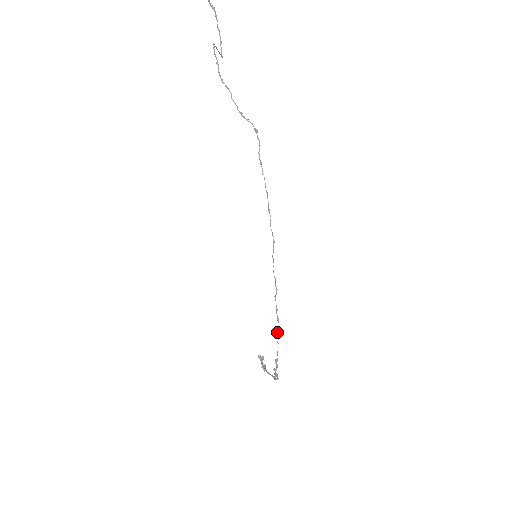
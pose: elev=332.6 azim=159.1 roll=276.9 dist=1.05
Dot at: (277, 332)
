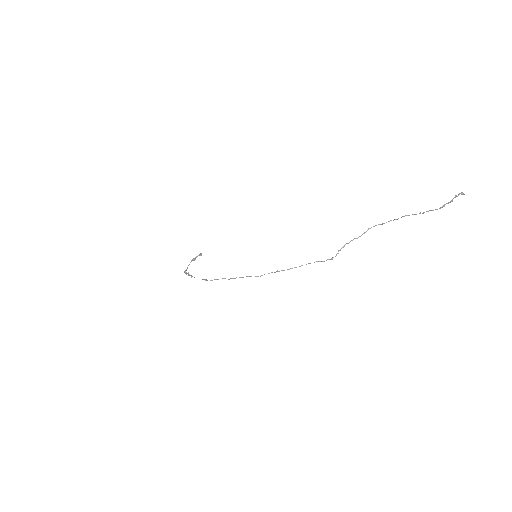
Dot at: (206, 279)
